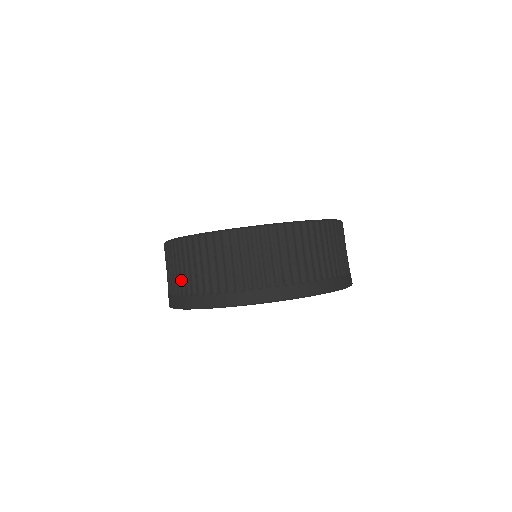
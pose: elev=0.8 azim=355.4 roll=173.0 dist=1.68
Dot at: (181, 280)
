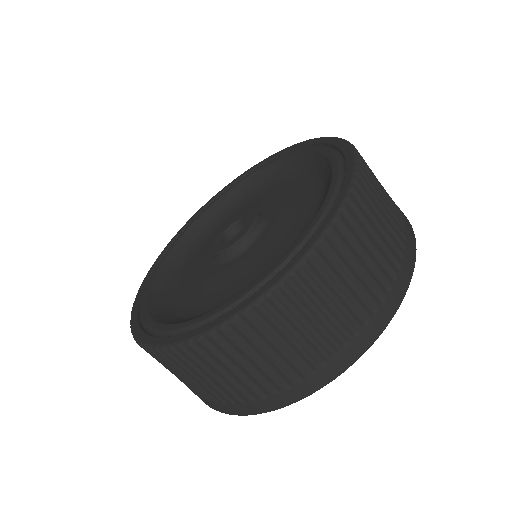
Dot at: occluded
